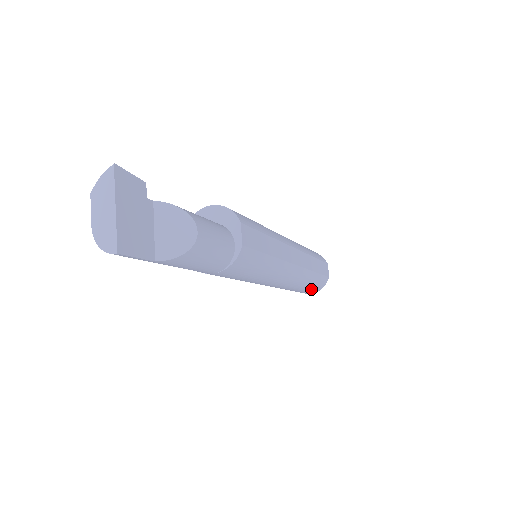
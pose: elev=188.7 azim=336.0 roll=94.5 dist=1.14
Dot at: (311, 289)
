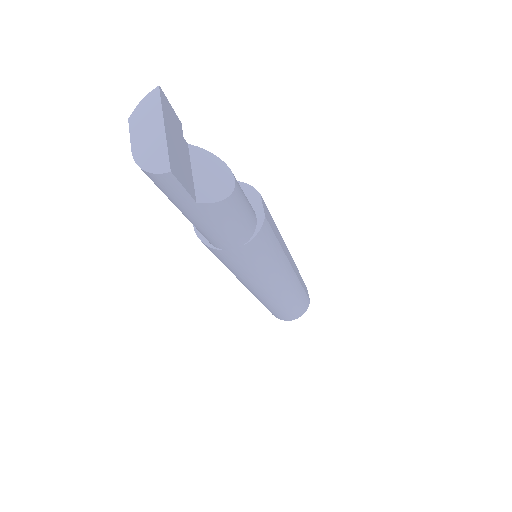
Dot at: (296, 311)
